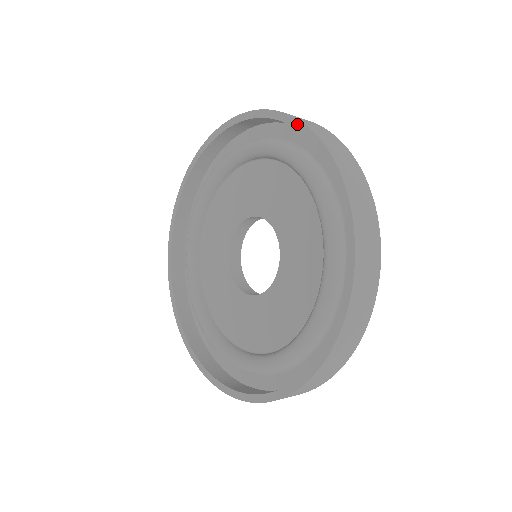
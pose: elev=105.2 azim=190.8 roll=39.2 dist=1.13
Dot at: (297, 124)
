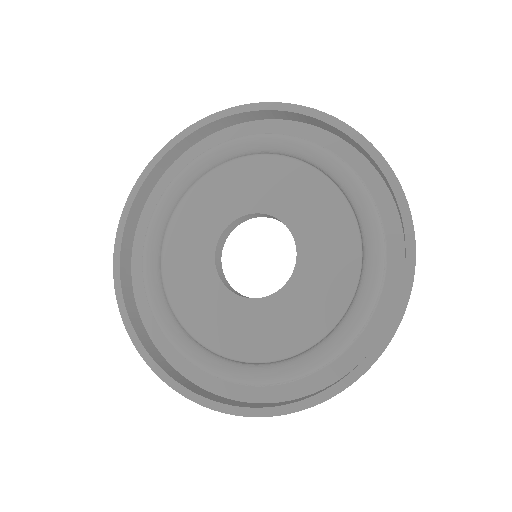
Dot at: (279, 106)
